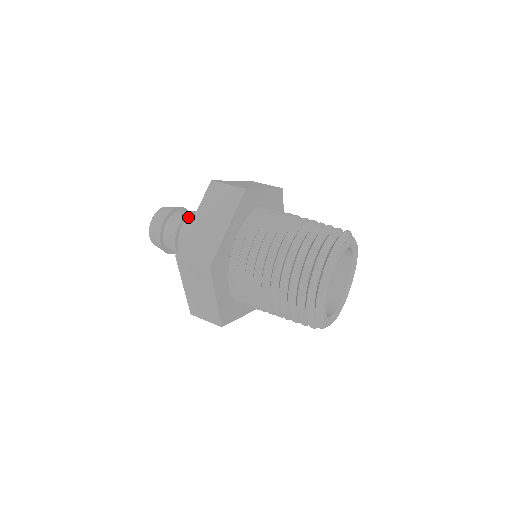
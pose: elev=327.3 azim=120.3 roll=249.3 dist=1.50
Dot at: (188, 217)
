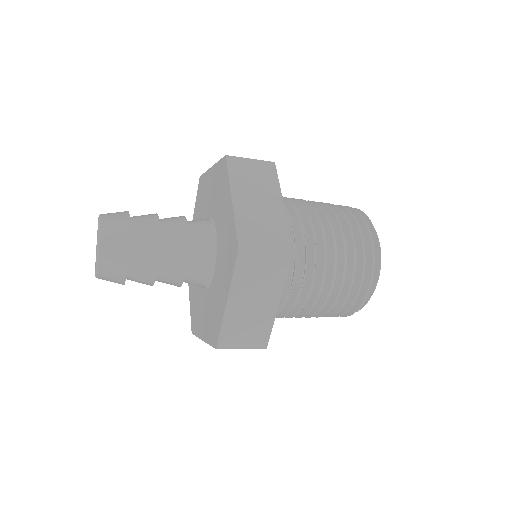
Dot at: occluded
